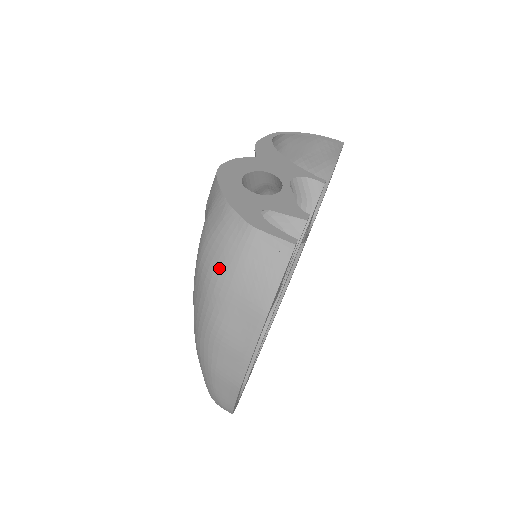
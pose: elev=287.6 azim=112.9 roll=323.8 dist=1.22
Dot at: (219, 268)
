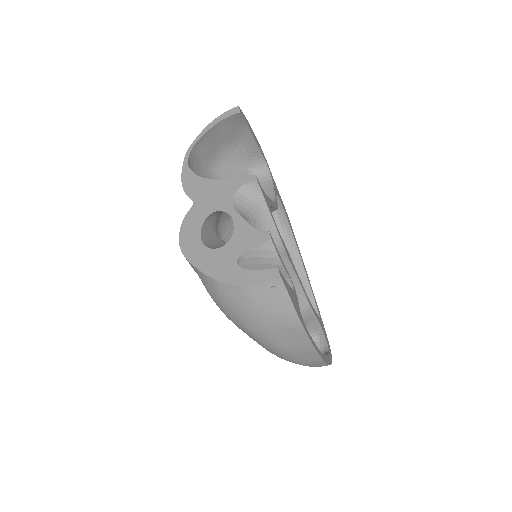
Dot at: (246, 320)
